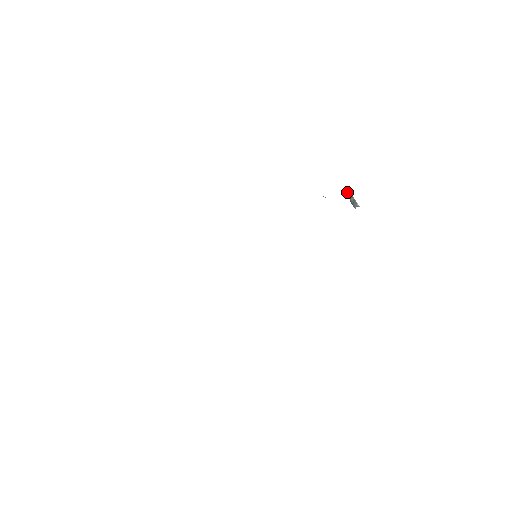
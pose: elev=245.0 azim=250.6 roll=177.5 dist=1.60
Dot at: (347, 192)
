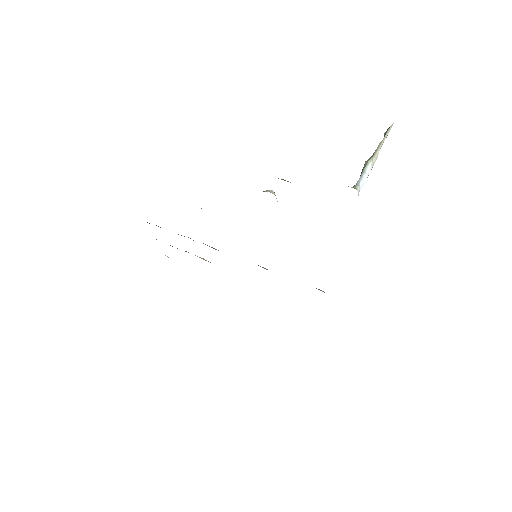
Dot at: occluded
